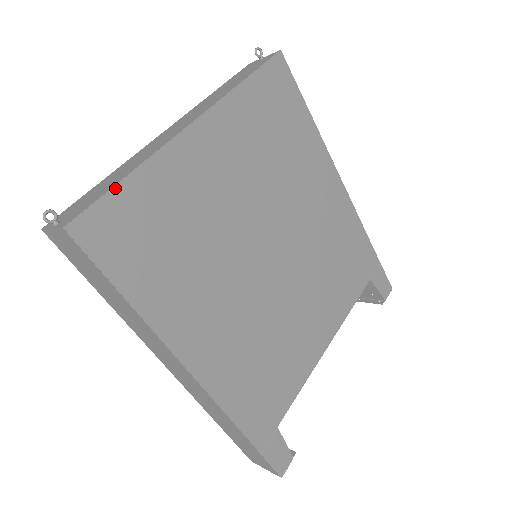
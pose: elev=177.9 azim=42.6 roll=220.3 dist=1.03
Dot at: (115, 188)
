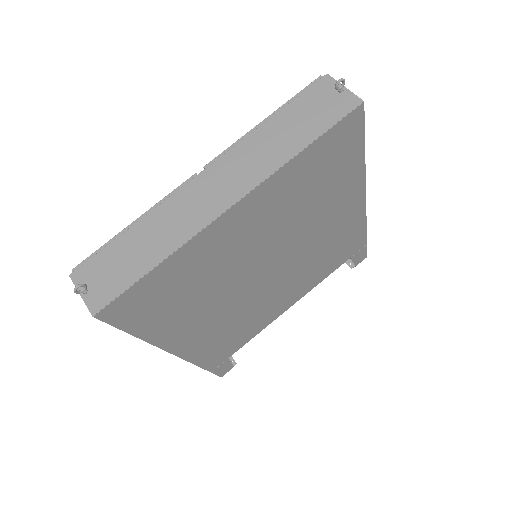
Dot at: (143, 278)
